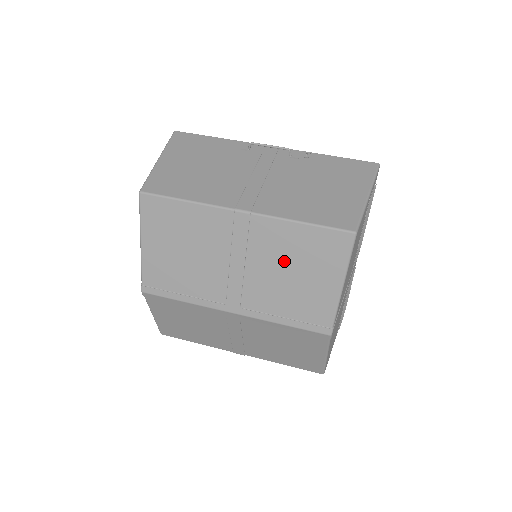
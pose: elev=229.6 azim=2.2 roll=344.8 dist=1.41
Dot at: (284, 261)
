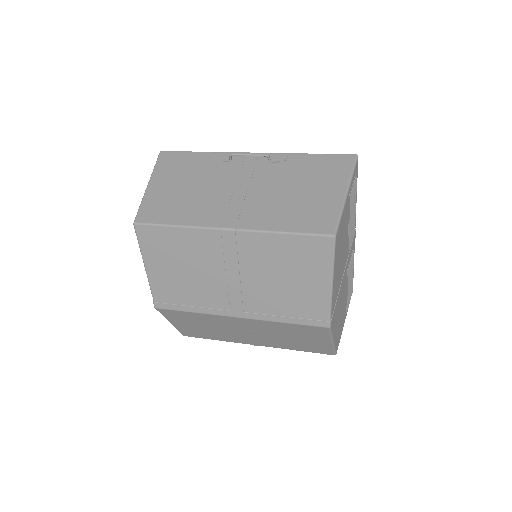
Dot at: (274, 268)
